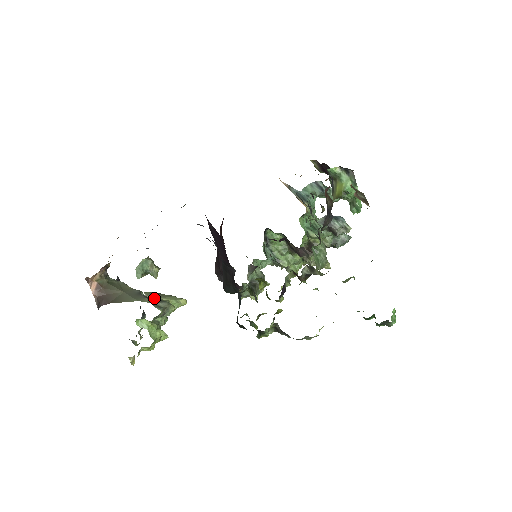
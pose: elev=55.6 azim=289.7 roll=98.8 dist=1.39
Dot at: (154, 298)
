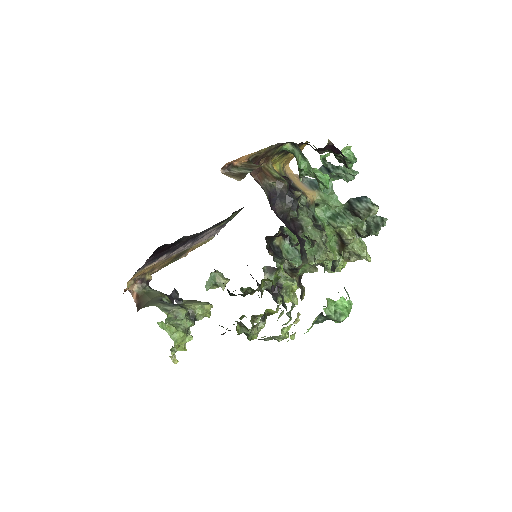
Dot at: (178, 304)
